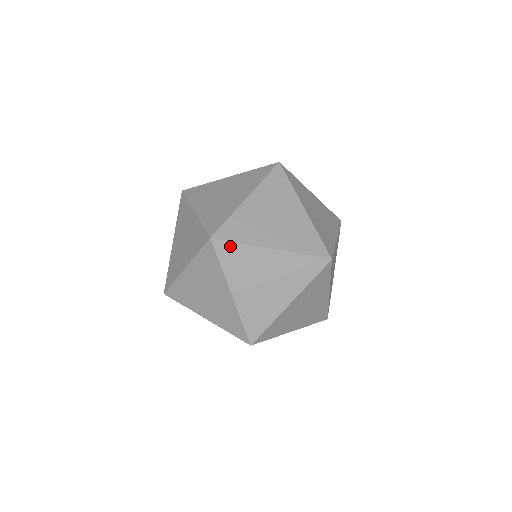
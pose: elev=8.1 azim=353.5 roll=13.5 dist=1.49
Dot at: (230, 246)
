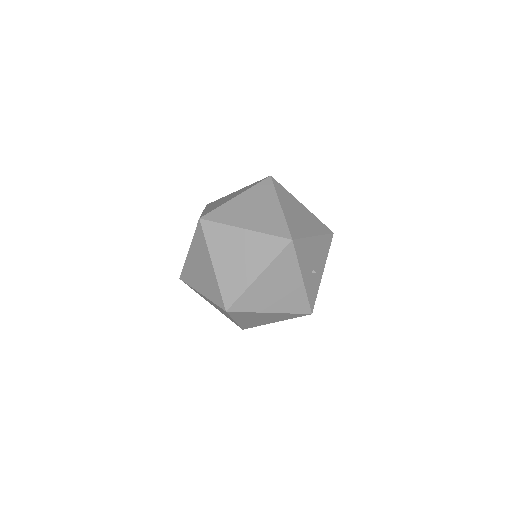
Dot at: (188, 285)
